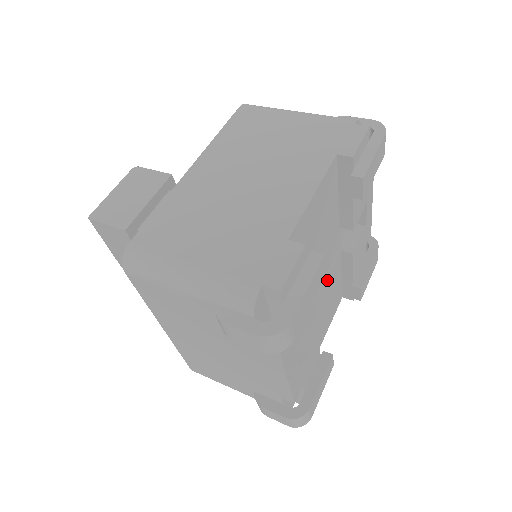
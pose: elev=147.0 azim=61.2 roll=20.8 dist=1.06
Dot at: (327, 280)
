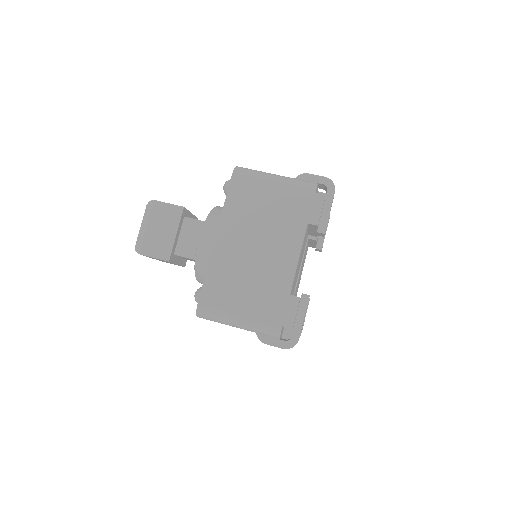
Dot at: (302, 261)
